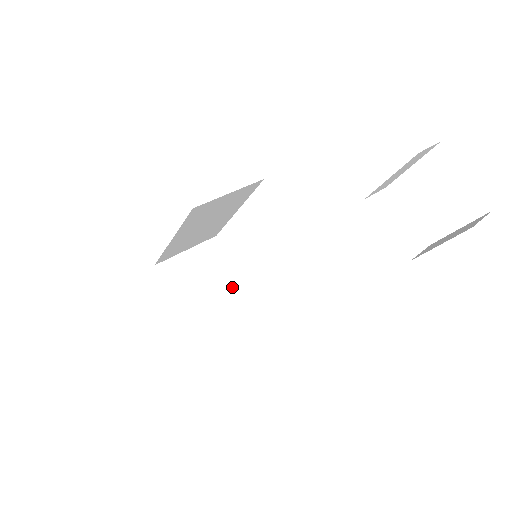
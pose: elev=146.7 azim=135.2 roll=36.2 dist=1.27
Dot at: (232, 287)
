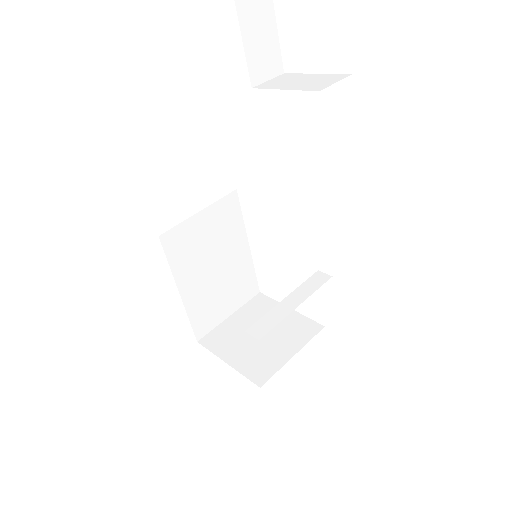
Dot at: (290, 328)
